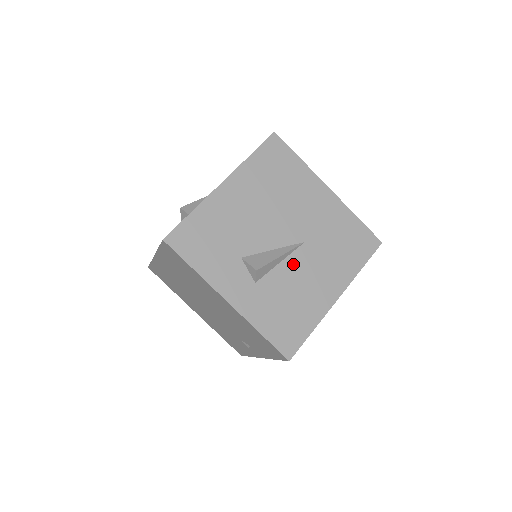
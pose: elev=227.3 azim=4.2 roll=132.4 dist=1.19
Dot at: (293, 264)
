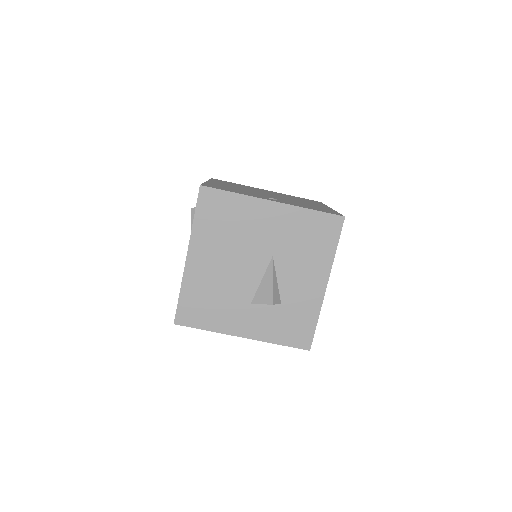
Dot at: occluded
